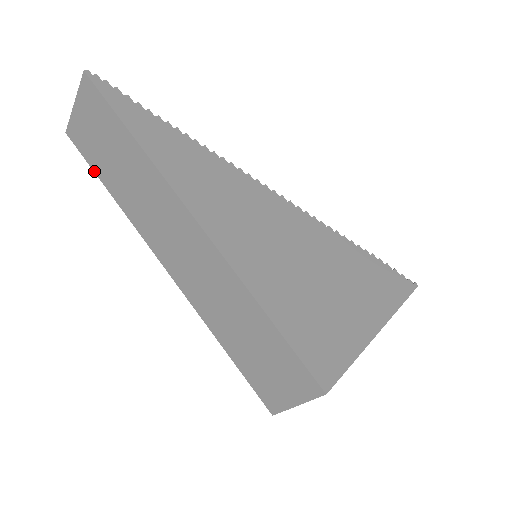
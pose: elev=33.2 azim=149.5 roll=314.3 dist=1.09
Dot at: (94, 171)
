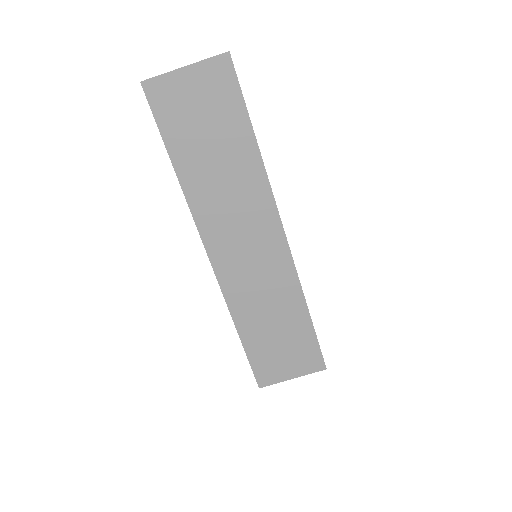
Dot at: (163, 139)
